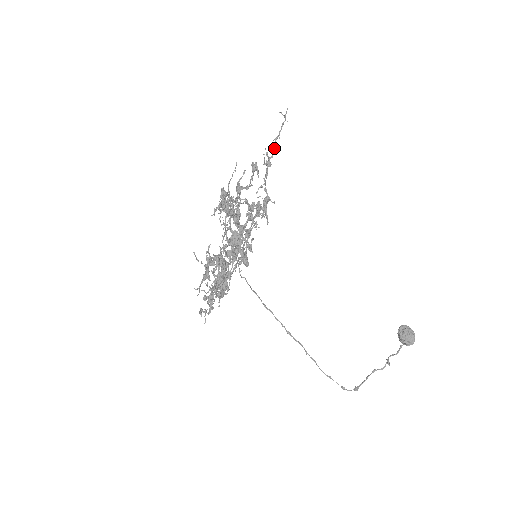
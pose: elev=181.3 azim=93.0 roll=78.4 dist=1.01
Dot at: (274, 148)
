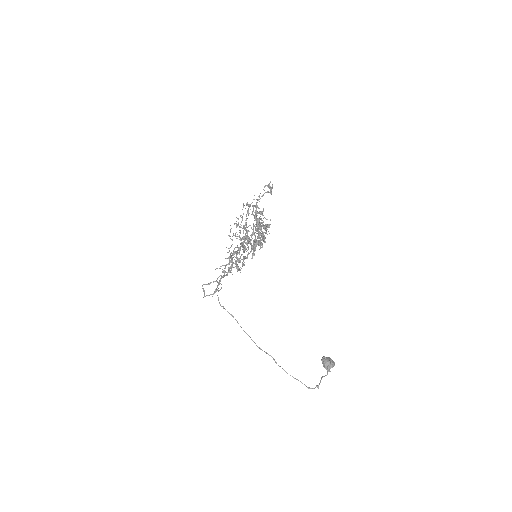
Dot at: occluded
